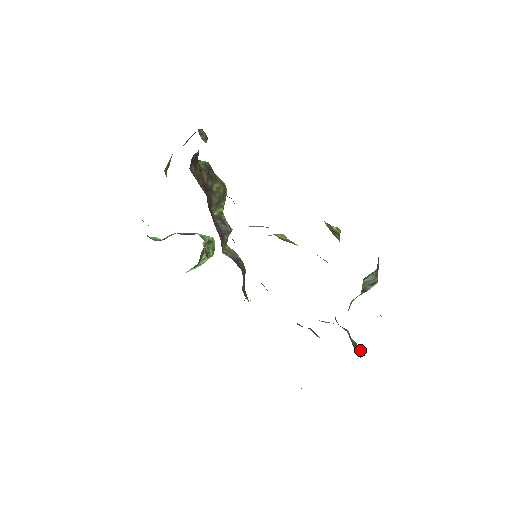
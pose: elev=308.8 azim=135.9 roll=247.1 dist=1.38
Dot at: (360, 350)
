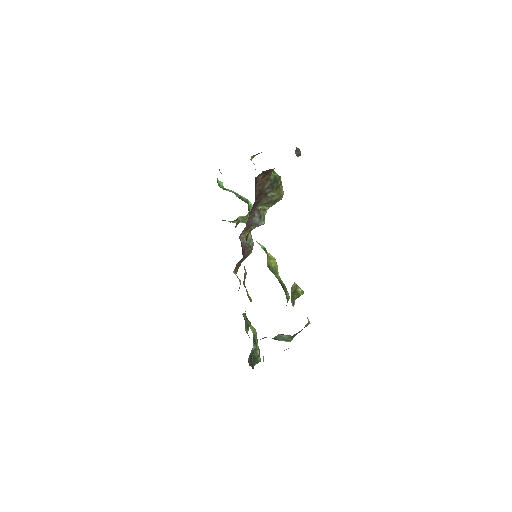
Dot at: (250, 363)
